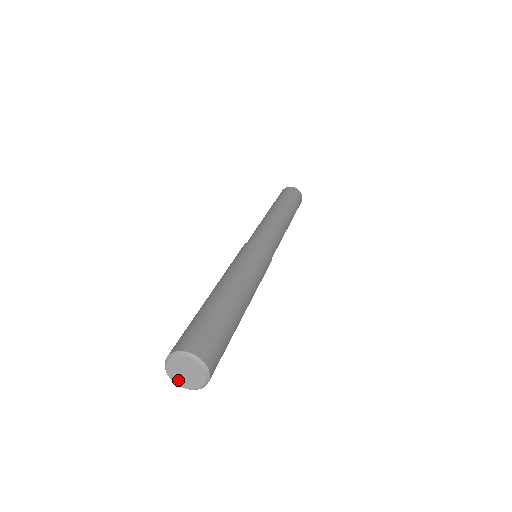
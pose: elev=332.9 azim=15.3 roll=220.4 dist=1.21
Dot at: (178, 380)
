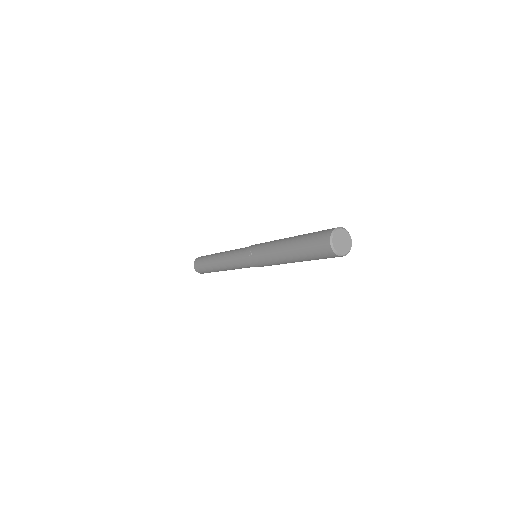
Dot at: (335, 241)
